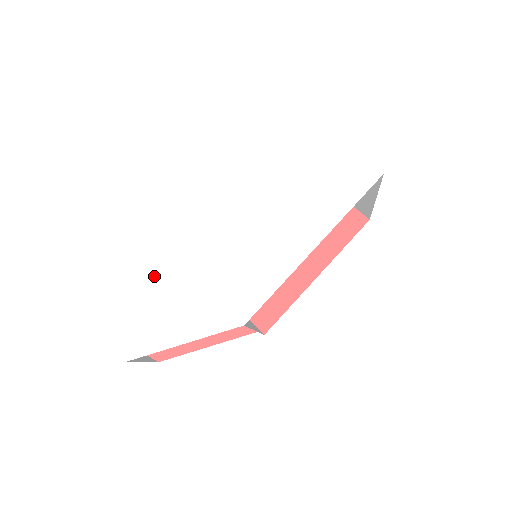
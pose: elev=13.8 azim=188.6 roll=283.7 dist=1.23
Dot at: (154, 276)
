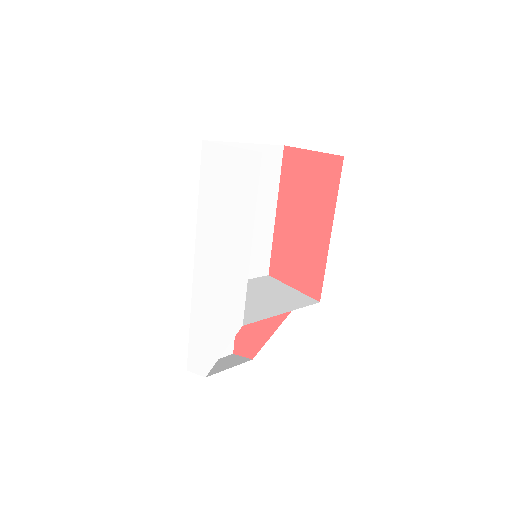
Dot at: (192, 314)
